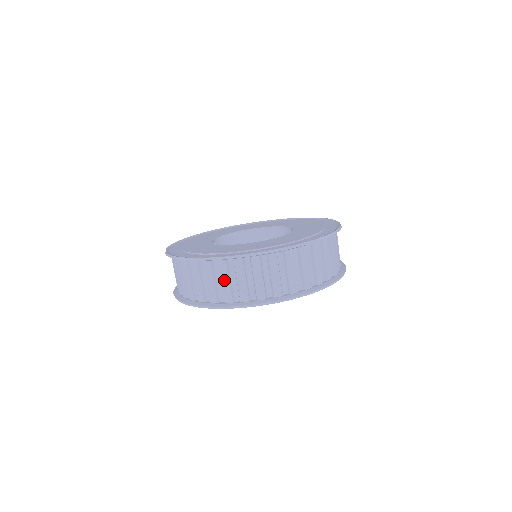
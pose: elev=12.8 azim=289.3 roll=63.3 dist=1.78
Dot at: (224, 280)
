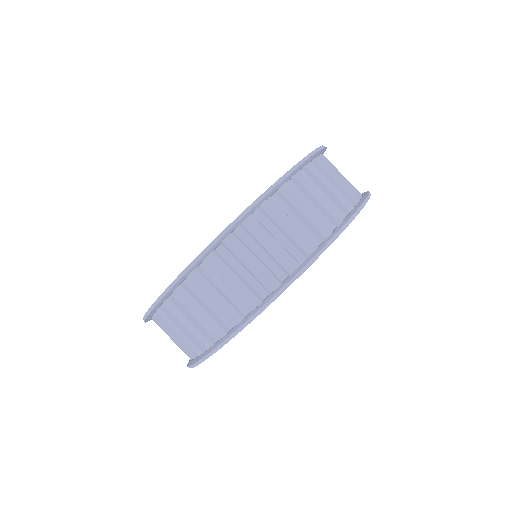
Dot at: (197, 311)
